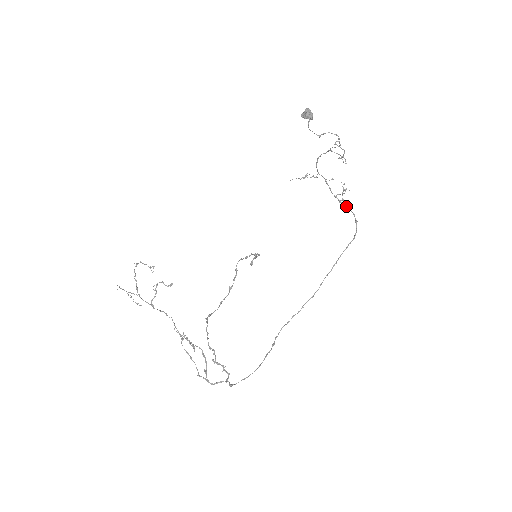
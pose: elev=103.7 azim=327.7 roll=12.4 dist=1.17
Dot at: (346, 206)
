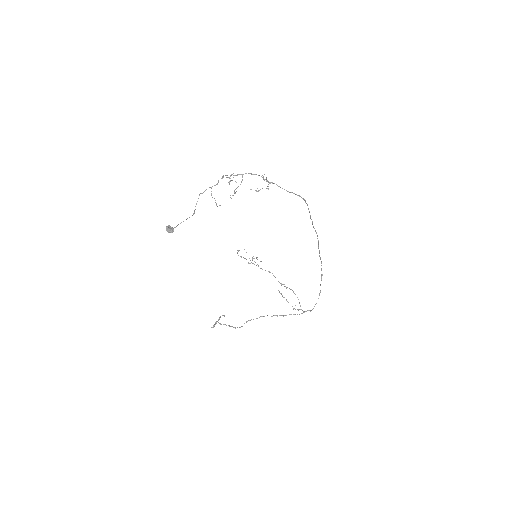
Dot at: occluded
